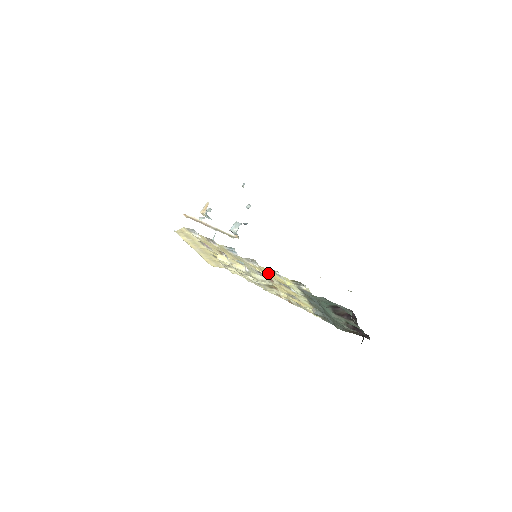
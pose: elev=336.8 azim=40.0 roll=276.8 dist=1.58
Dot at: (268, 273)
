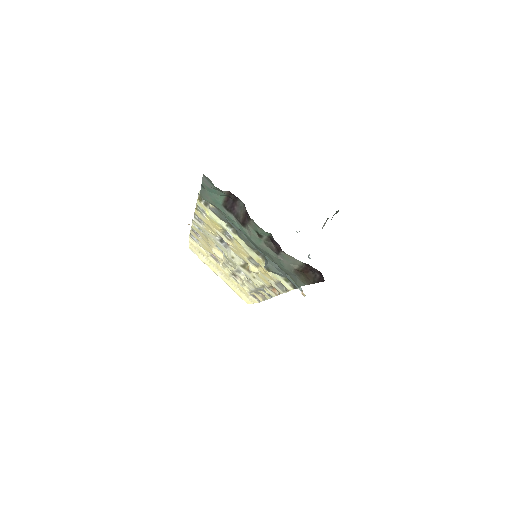
Dot at: (206, 221)
